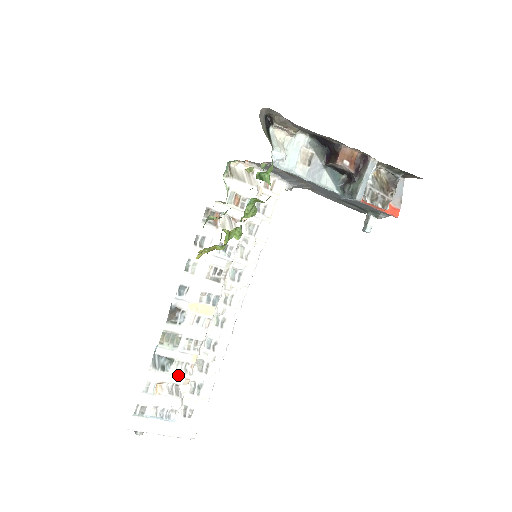
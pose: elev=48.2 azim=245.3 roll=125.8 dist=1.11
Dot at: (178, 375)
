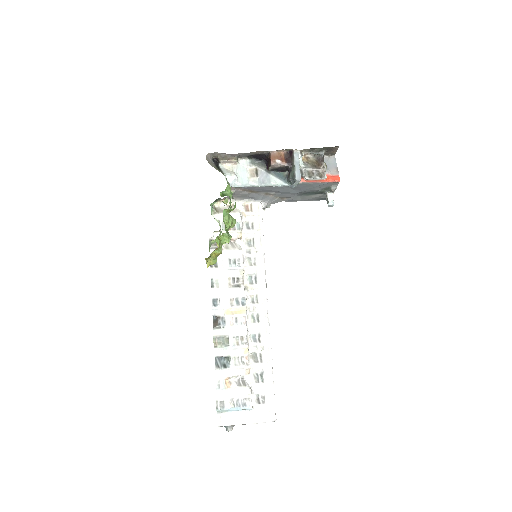
Dot at: (238, 368)
